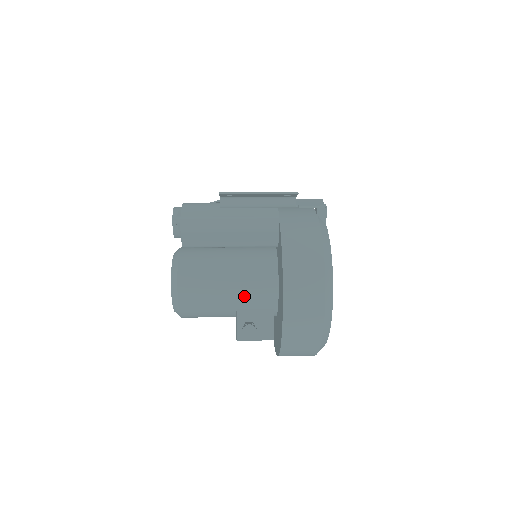
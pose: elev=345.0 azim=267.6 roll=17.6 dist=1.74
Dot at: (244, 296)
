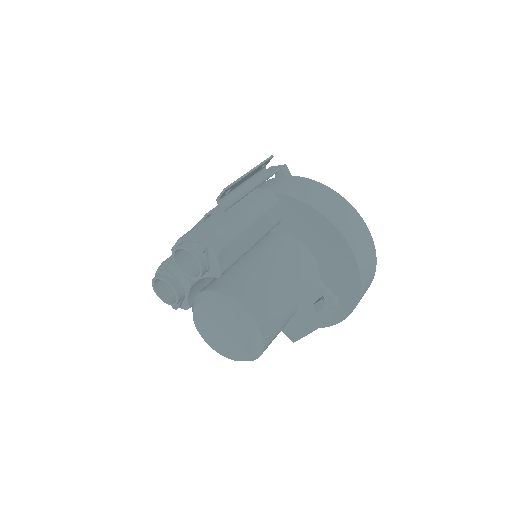
Dot at: (298, 280)
